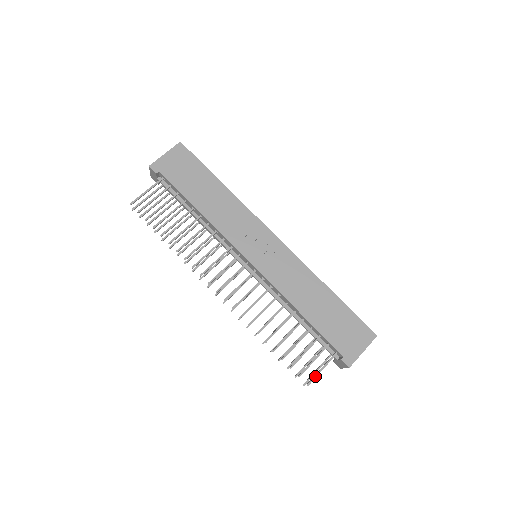
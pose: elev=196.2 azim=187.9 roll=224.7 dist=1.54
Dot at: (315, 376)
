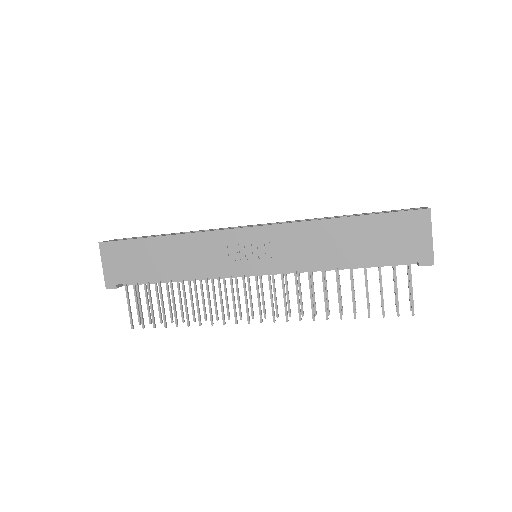
Dot at: (412, 302)
